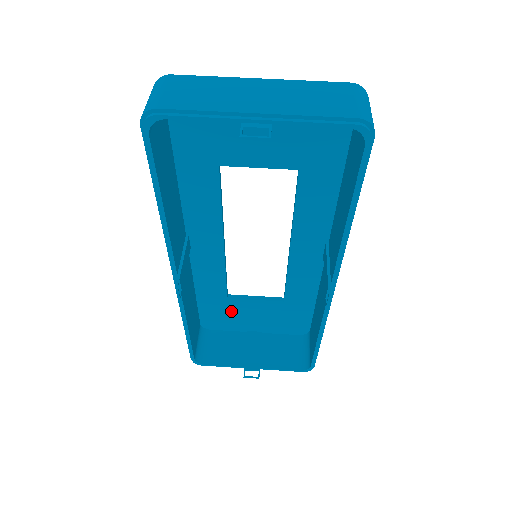
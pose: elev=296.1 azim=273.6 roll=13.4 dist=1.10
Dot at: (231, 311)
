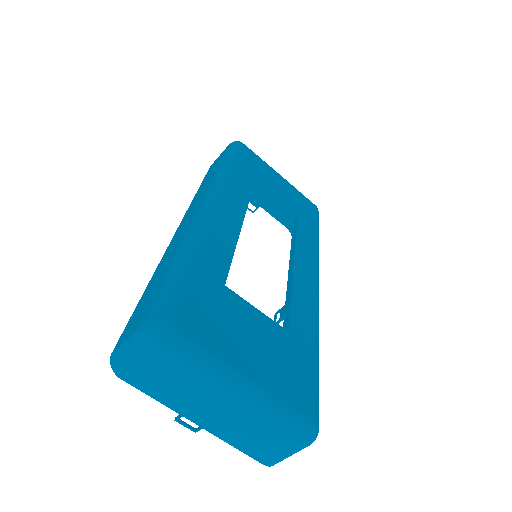
Dot at: occluded
